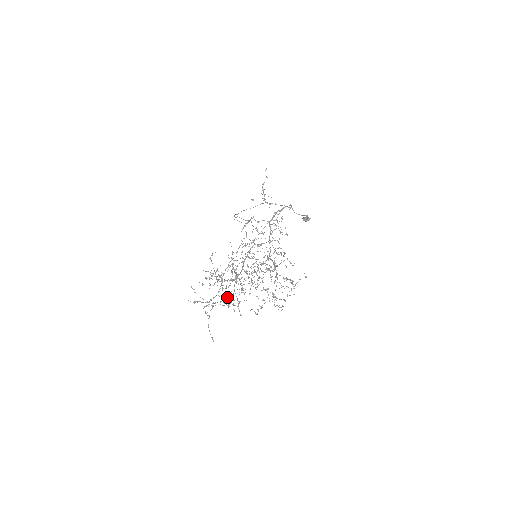
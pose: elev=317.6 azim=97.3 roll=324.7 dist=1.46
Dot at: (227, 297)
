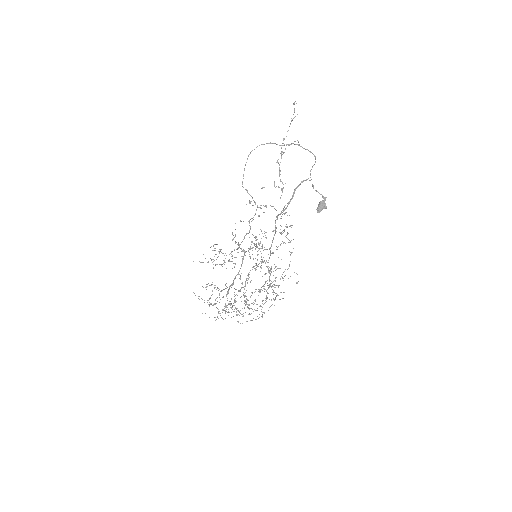
Dot at: occluded
